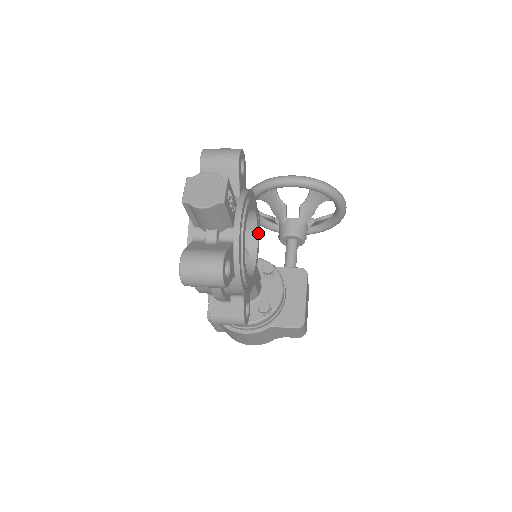
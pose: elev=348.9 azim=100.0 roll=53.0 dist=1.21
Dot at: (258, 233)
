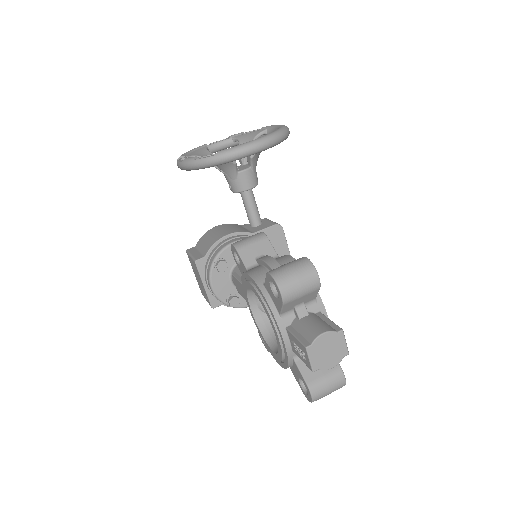
Dot at: occluded
